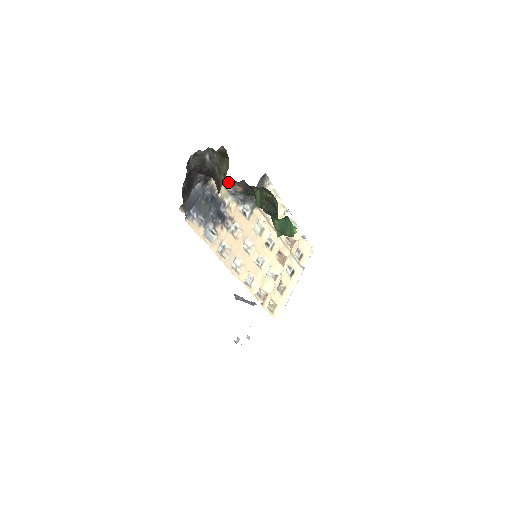
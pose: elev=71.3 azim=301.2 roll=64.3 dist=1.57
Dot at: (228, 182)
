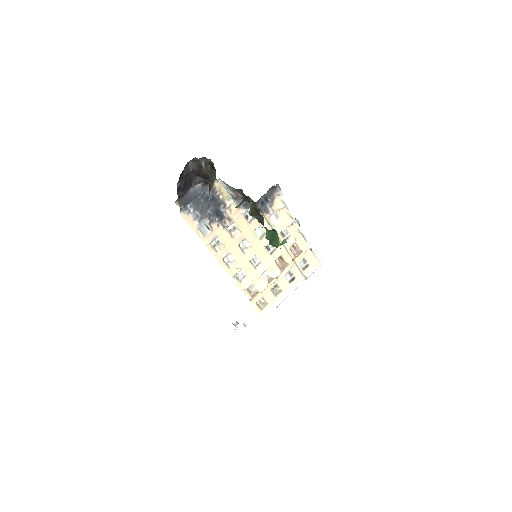
Dot at: (230, 187)
